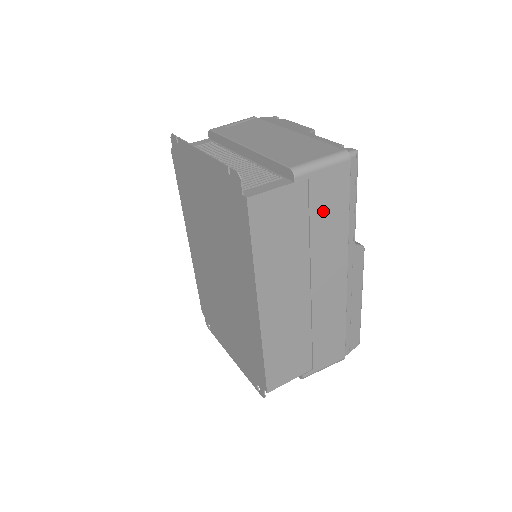
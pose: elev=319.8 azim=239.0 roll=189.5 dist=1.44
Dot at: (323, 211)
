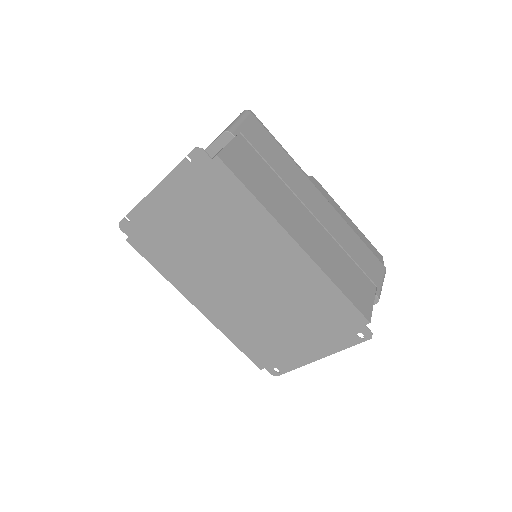
Dot at: (268, 153)
